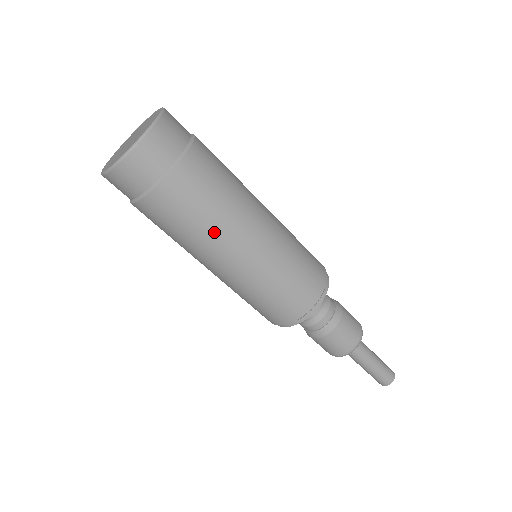
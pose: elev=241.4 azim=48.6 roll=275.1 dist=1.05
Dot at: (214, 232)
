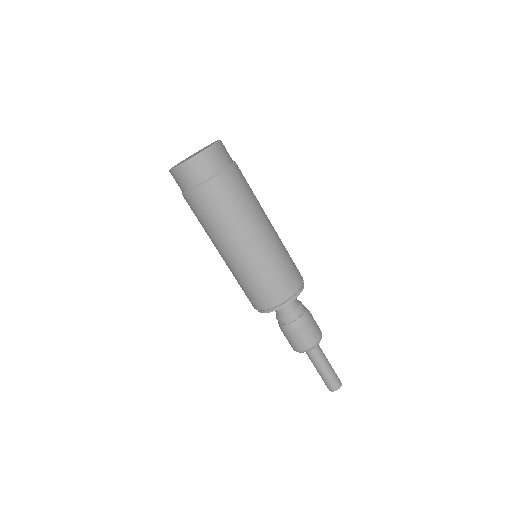
Dot at: (228, 227)
